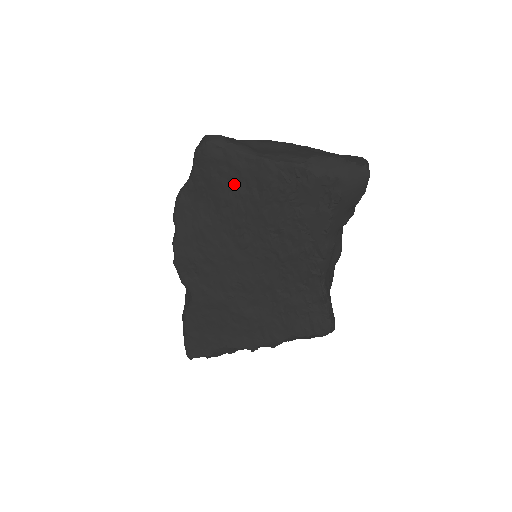
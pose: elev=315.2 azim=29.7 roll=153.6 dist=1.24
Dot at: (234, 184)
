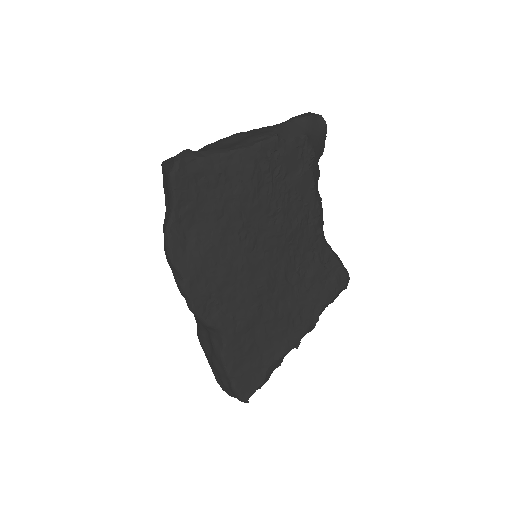
Dot at: (220, 190)
